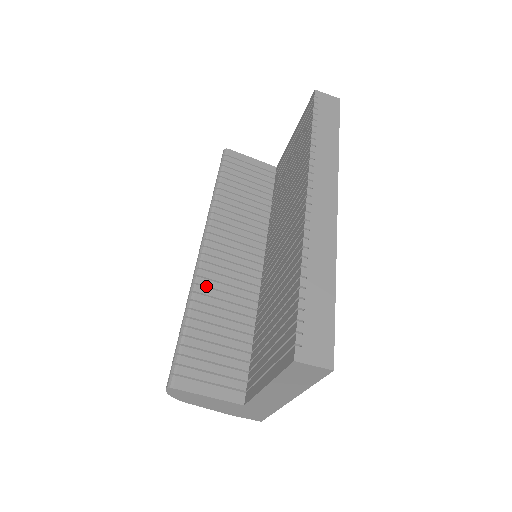
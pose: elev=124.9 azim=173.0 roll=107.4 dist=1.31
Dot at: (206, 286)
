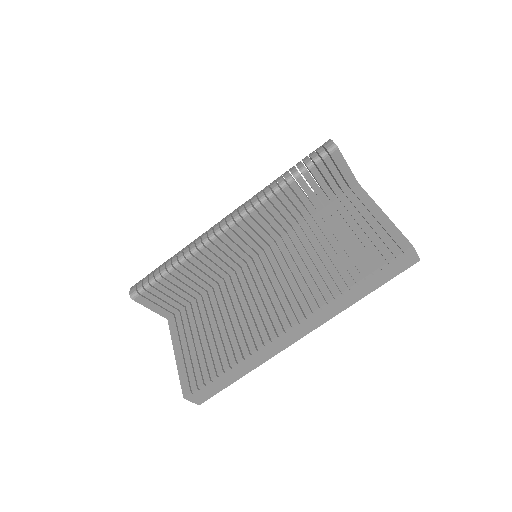
Dot at: (204, 254)
